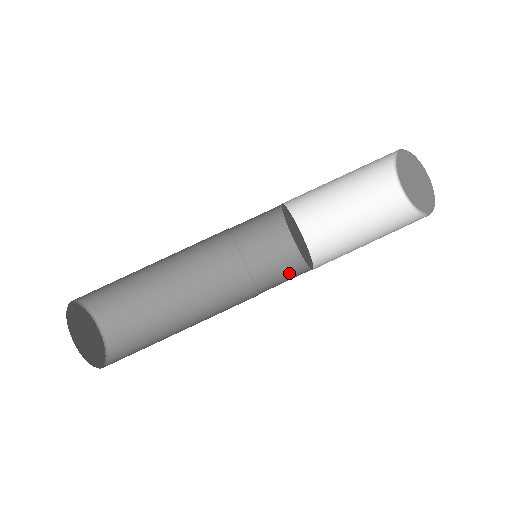
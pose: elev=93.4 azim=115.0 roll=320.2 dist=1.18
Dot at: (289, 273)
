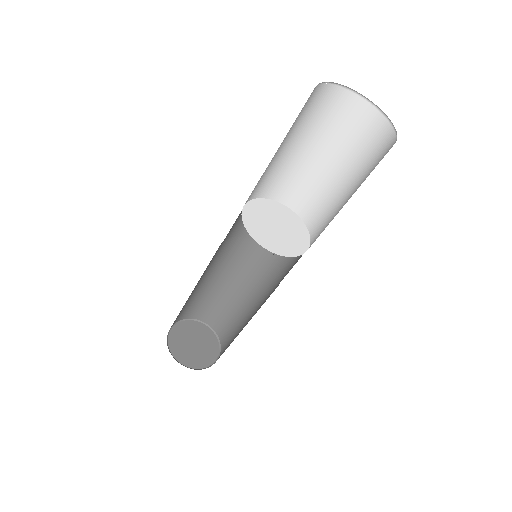
Dot at: occluded
